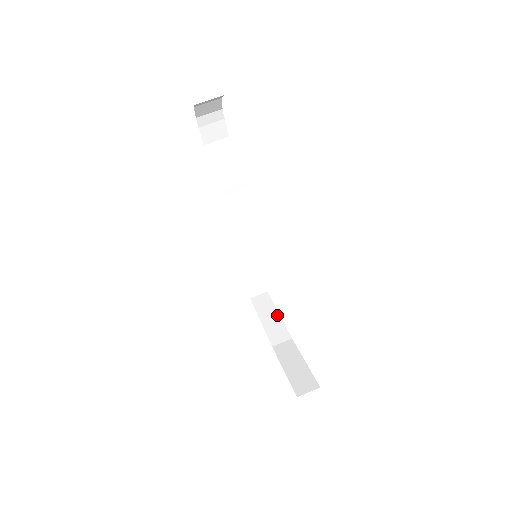
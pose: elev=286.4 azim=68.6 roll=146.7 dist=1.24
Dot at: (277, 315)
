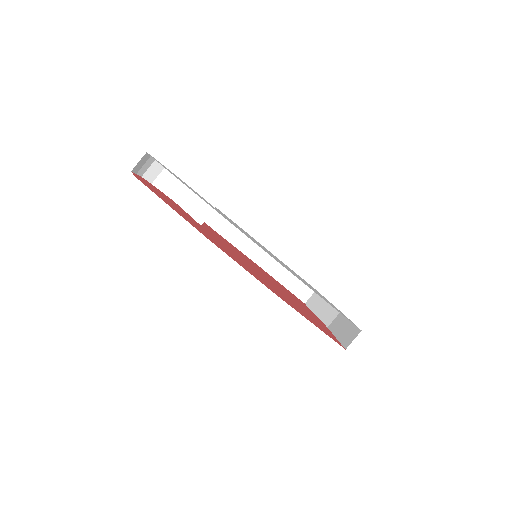
Dot at: (326, 302)
